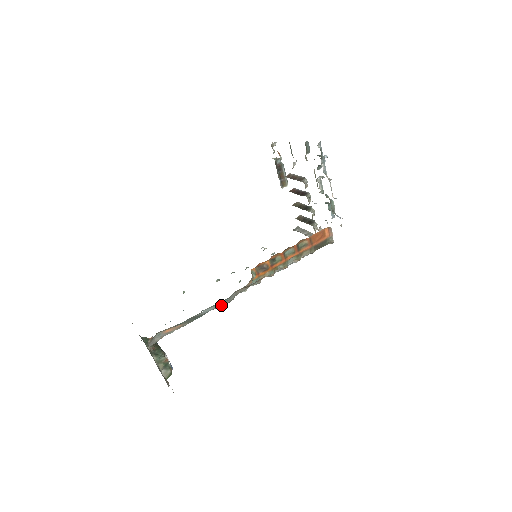
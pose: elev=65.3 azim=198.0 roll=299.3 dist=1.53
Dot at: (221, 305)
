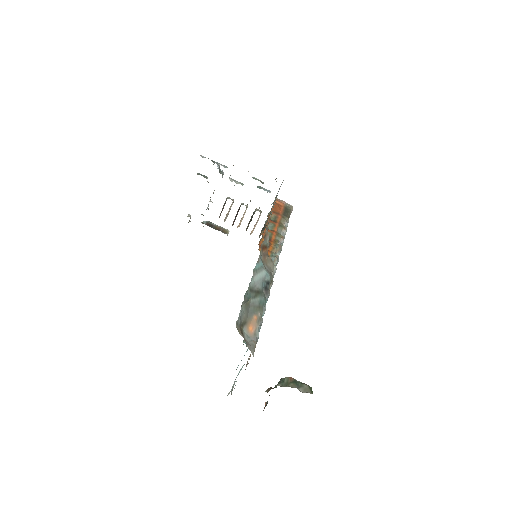
Dot at: (264, 273)
